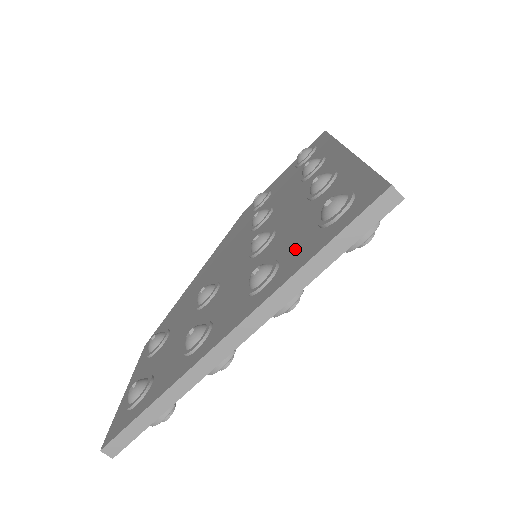
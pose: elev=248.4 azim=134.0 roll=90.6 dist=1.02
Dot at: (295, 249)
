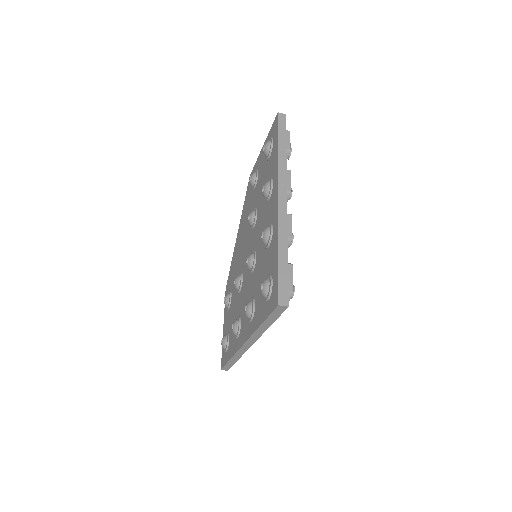
Dot at: (258, 302)
